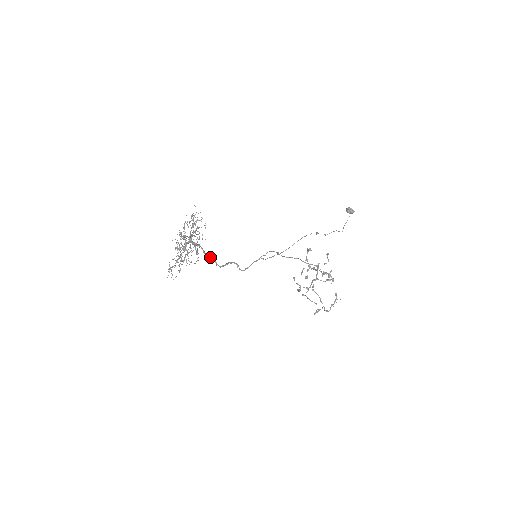
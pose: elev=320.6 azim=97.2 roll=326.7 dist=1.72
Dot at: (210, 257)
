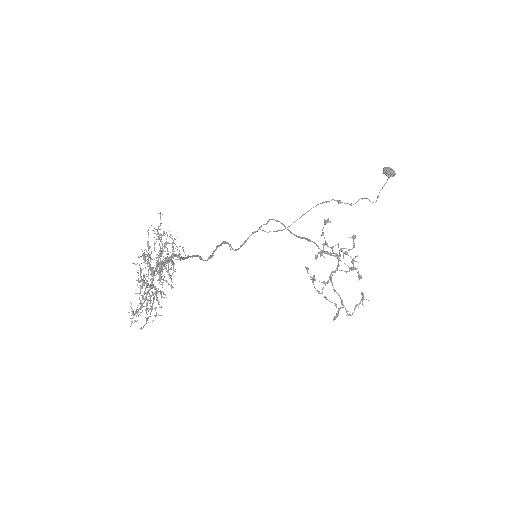
Dot at: occluded
